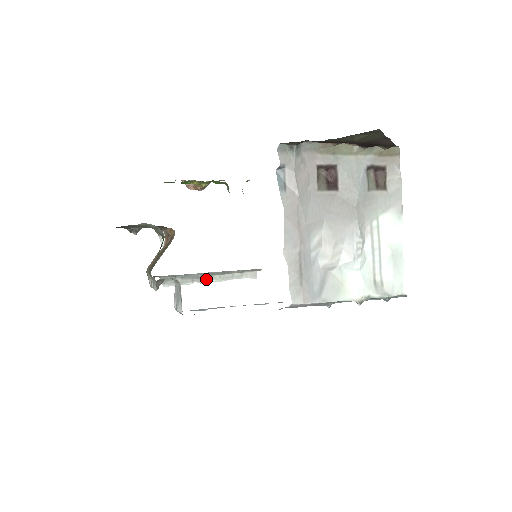
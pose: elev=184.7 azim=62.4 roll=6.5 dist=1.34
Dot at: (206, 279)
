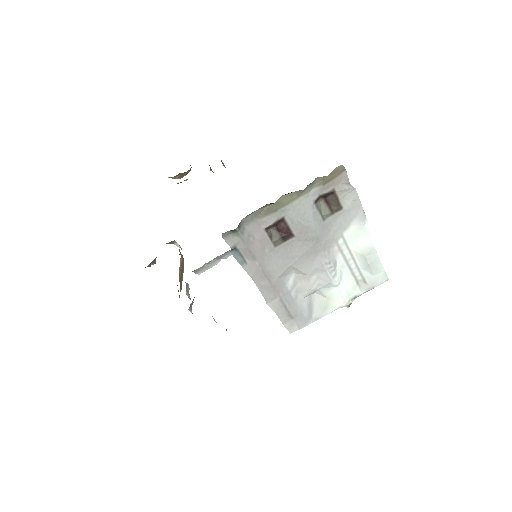
Dot at: (229, 254)
